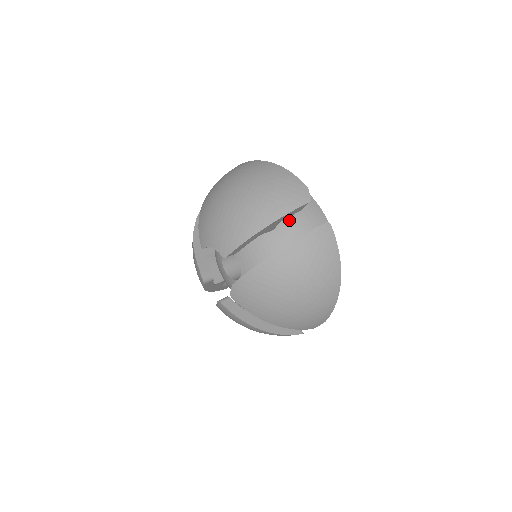
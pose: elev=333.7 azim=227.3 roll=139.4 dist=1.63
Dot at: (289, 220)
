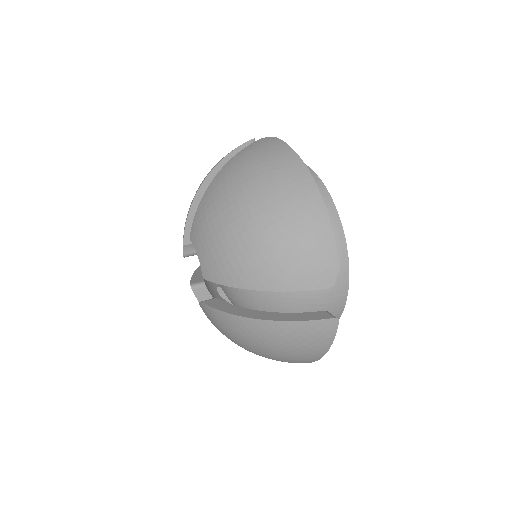
Dot at: occluded
